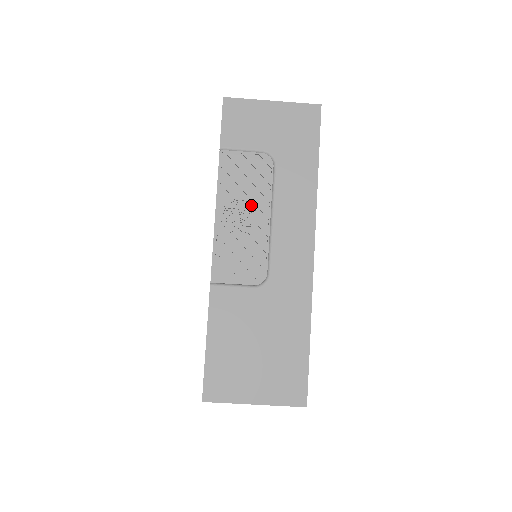
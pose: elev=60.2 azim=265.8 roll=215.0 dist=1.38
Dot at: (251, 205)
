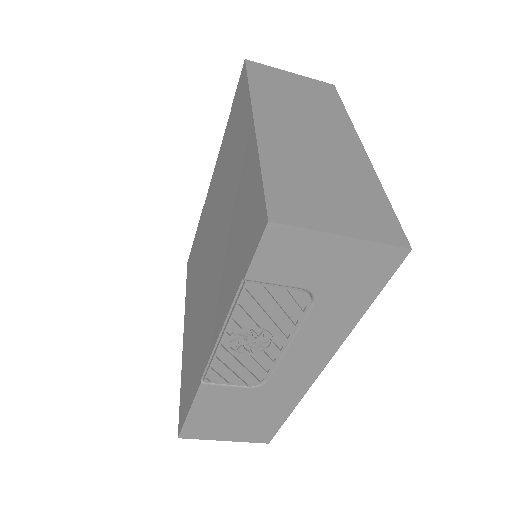
Dot at: (267, 332)
